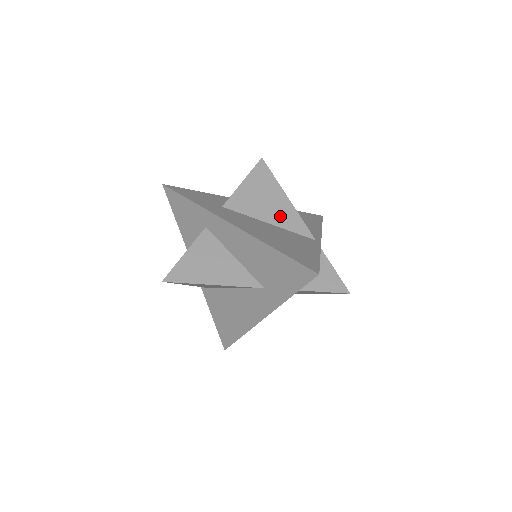
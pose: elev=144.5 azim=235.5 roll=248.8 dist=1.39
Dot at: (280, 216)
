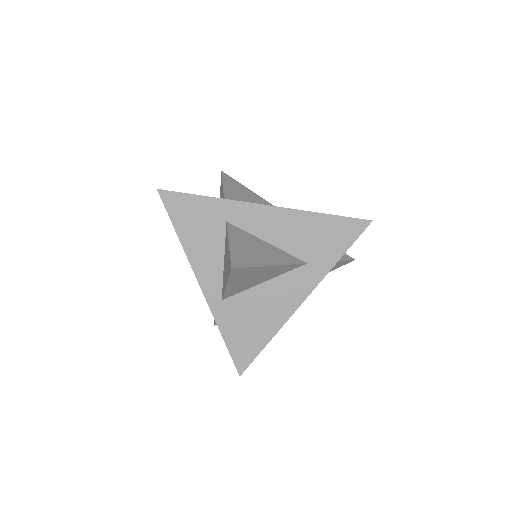
Dot at: occluded
